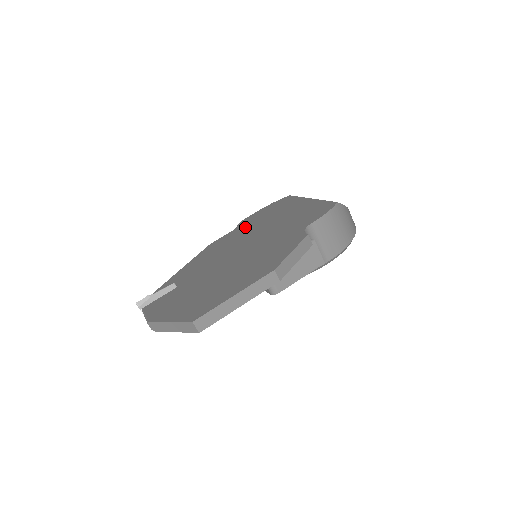
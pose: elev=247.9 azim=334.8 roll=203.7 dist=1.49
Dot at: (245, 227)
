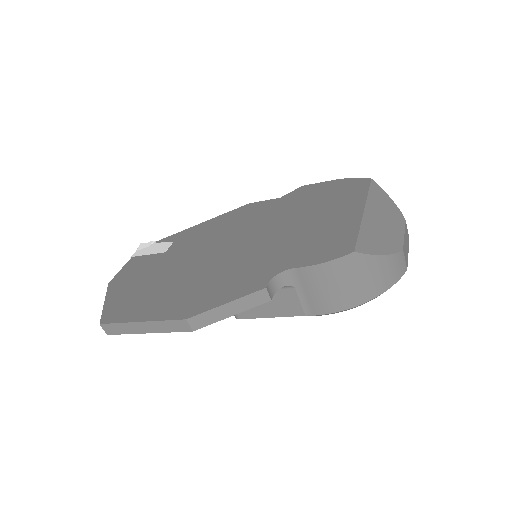
Dot at: (286, 204)
